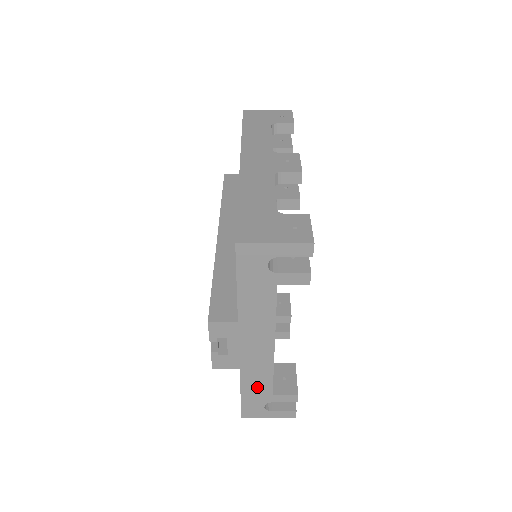
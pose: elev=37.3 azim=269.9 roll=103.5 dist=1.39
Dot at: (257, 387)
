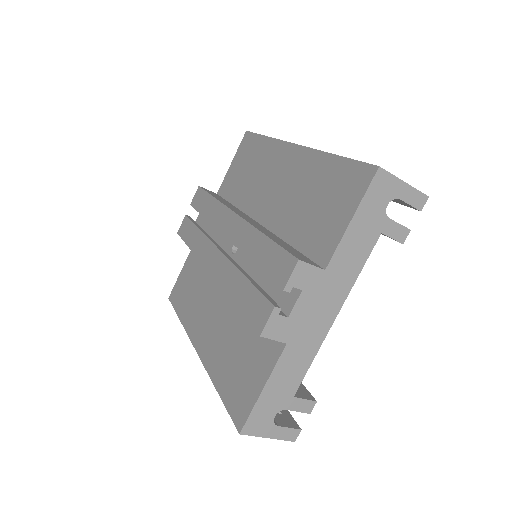
Dot at: (286, 380)
